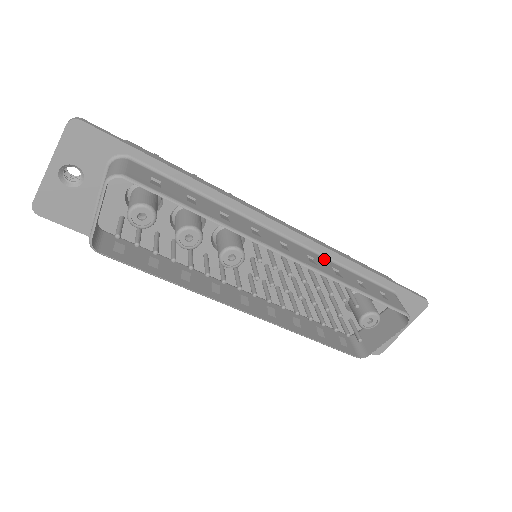
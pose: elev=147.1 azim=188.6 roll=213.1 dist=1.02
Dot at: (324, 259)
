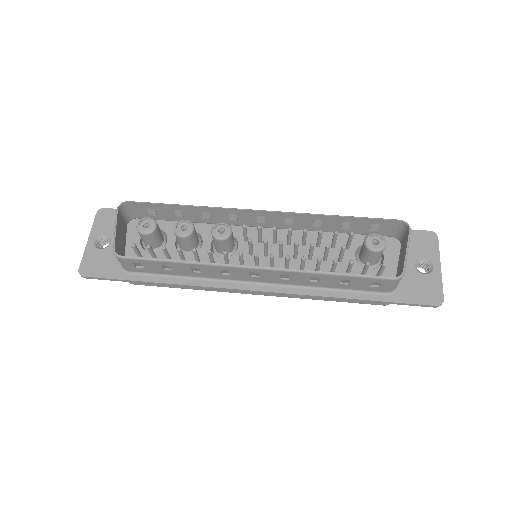
Dot at: (306, 228)
